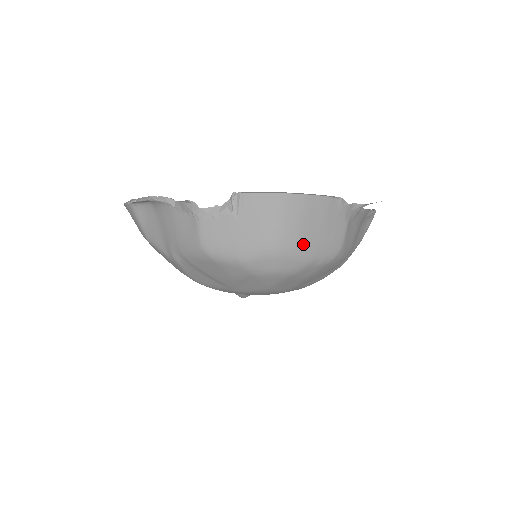
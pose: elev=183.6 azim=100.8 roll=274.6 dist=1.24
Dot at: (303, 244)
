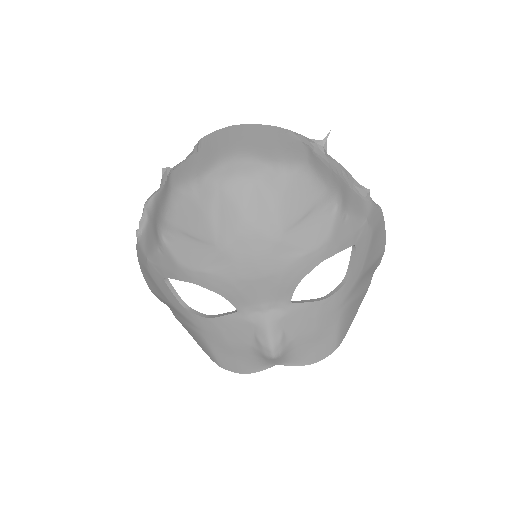
Dot at: (257, 149)
